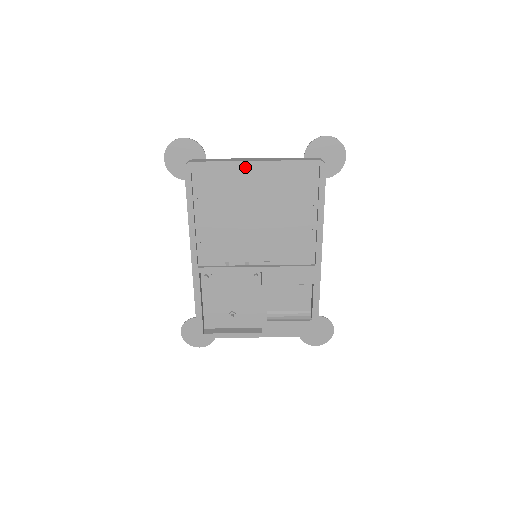
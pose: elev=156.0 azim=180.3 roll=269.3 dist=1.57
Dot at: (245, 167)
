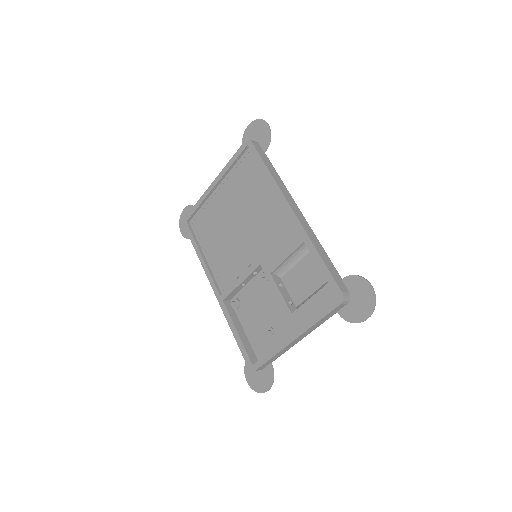
Dot at: (213, 193)
